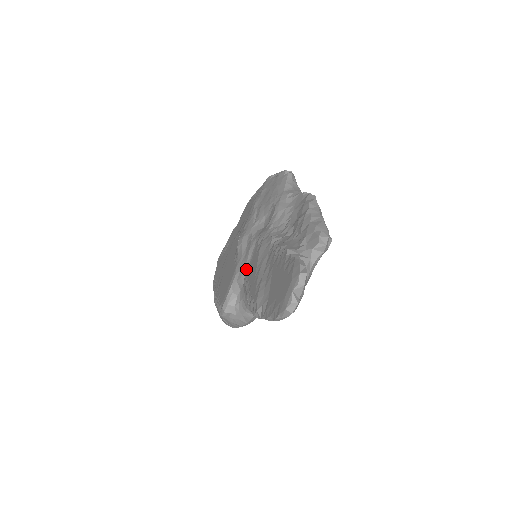
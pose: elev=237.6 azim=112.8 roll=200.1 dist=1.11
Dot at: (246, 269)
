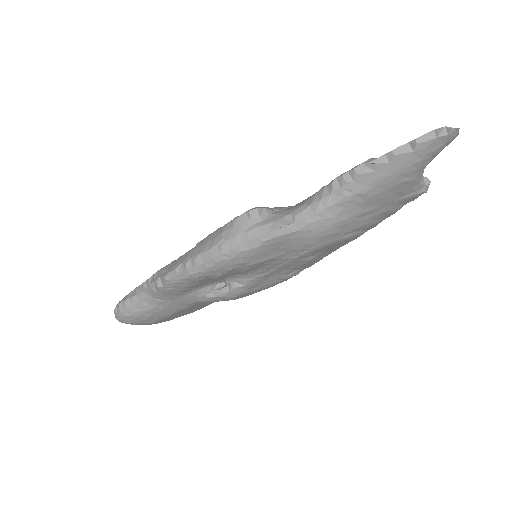
Dot at: occluded
